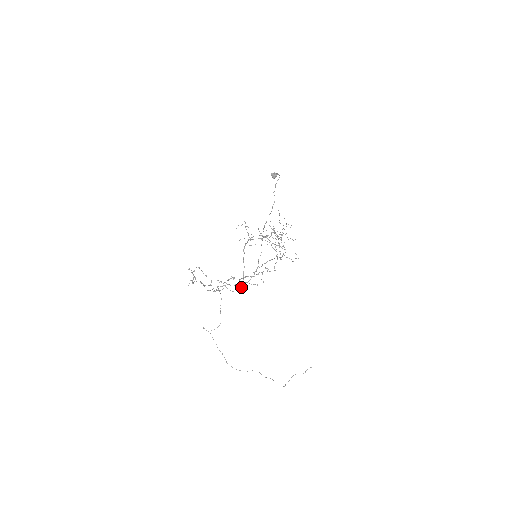
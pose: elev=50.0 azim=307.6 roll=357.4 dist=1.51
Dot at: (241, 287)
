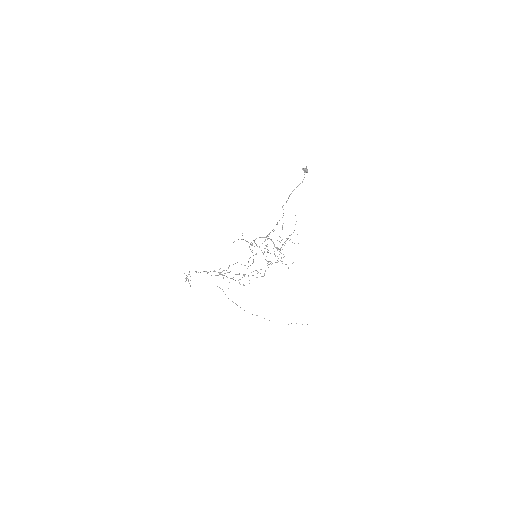
Dot at: occluded
